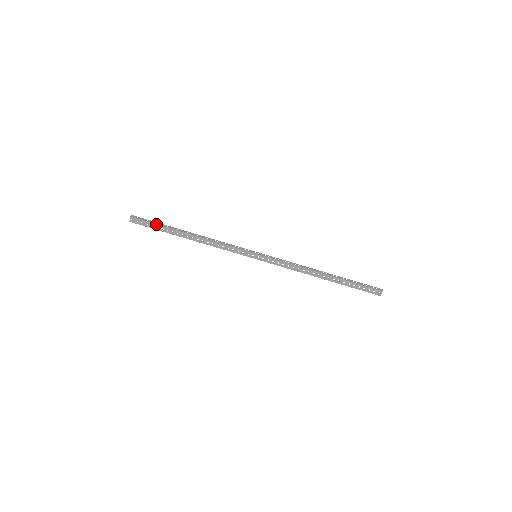
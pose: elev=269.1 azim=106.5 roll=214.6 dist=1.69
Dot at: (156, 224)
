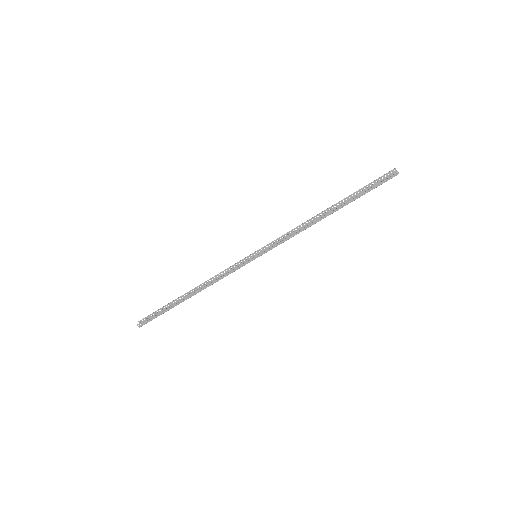
Dot at: occluded
